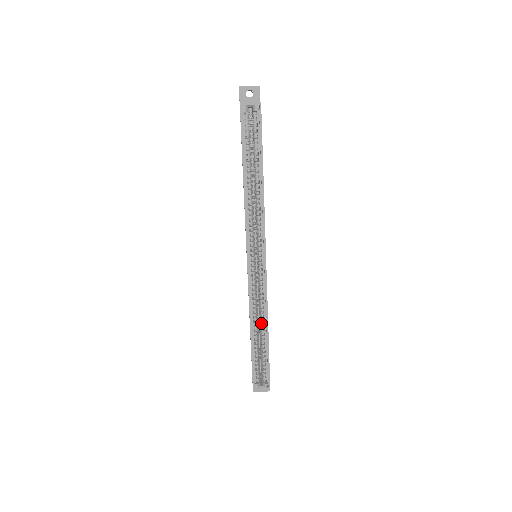
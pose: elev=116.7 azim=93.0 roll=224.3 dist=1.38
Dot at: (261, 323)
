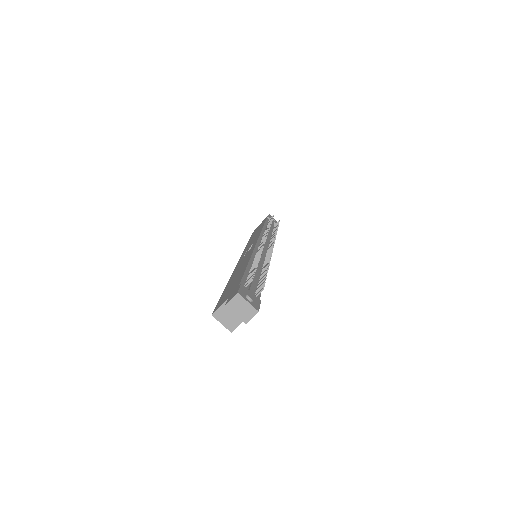
Dot at: occluded
